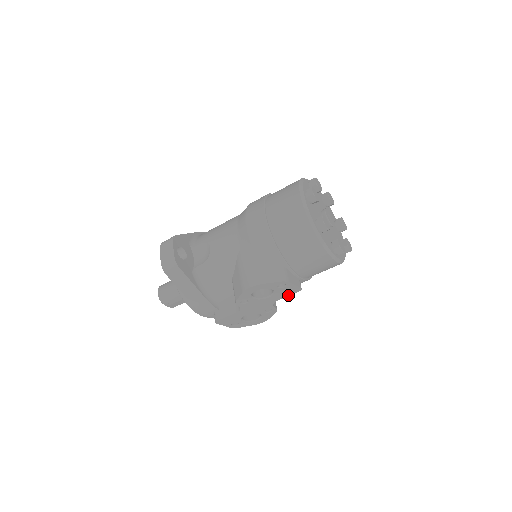
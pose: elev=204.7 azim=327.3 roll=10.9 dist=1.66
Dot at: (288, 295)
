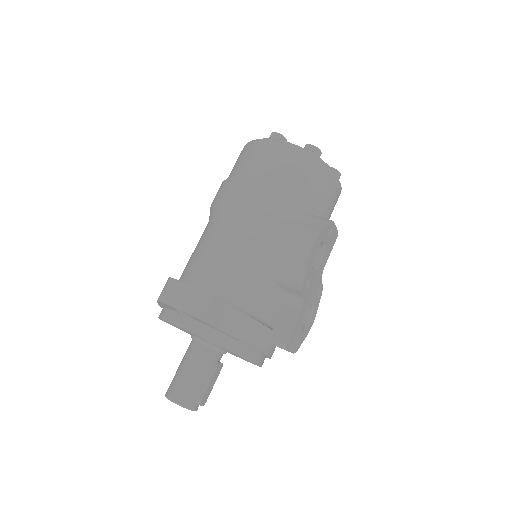
Dot at: (330, 251)
